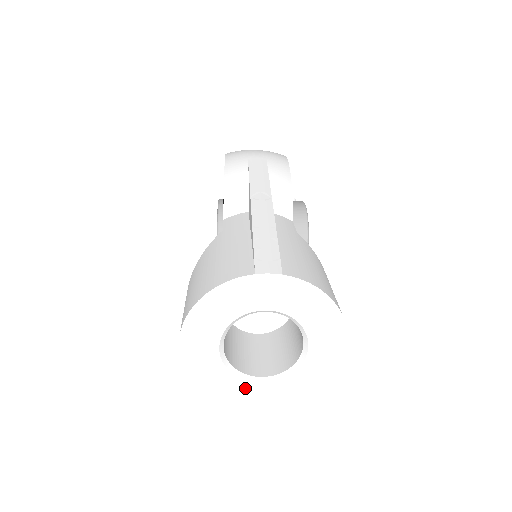
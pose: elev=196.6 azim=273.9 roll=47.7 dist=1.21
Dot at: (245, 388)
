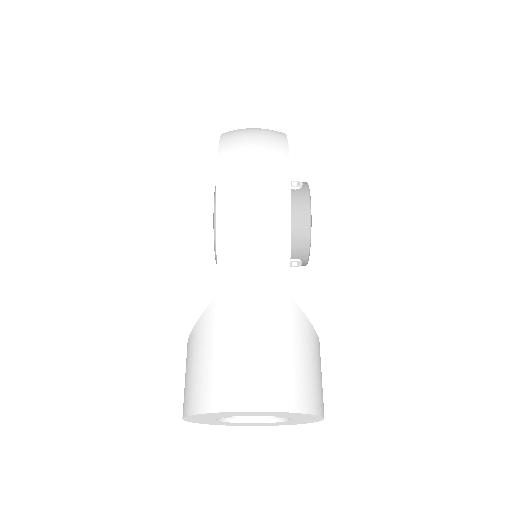
Dot at: (240, 424)
